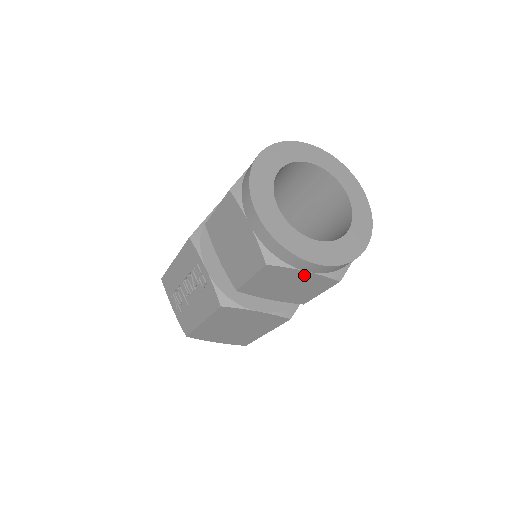
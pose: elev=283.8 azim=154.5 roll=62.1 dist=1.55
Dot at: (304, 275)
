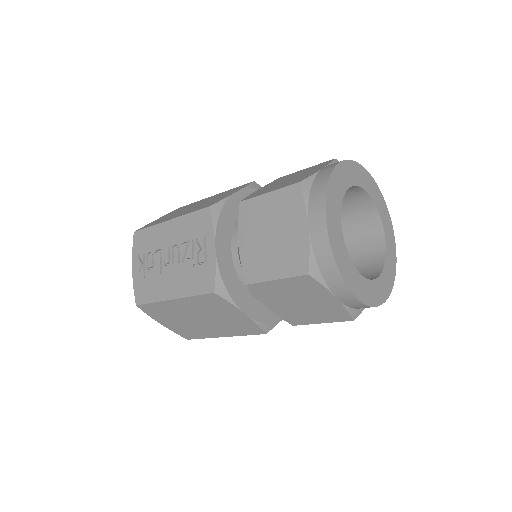
Dot at: (330, 300)
